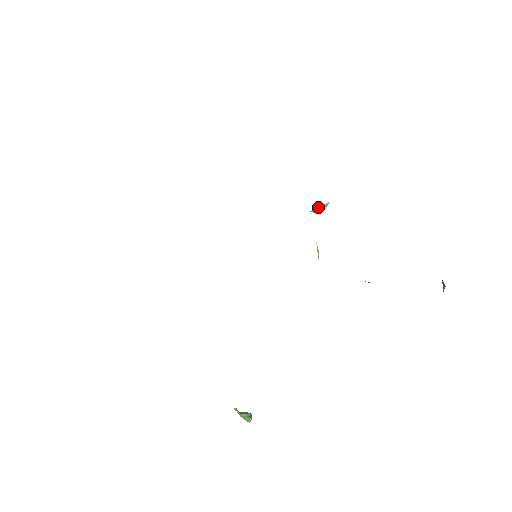
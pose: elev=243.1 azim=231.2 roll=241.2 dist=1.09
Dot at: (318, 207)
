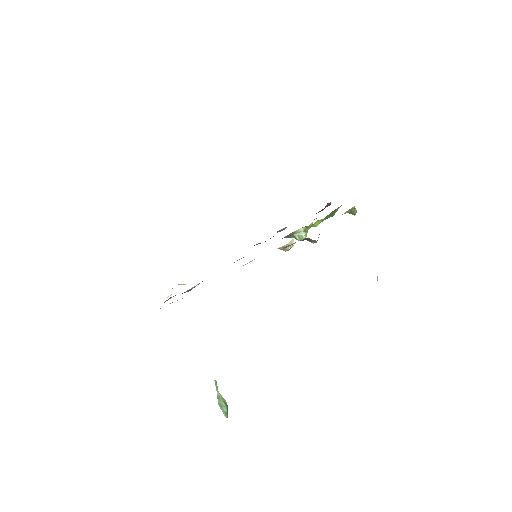
Dot at: (299, 233)
